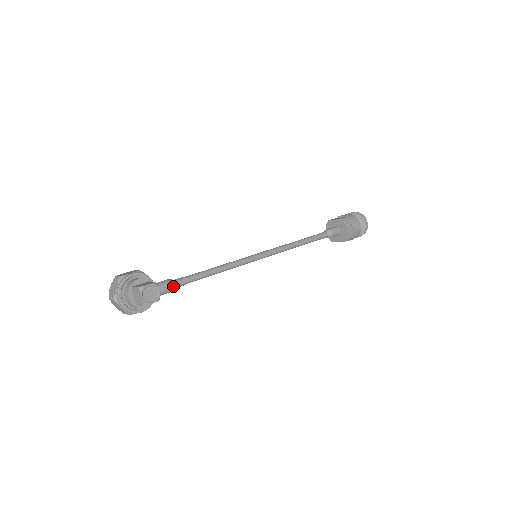
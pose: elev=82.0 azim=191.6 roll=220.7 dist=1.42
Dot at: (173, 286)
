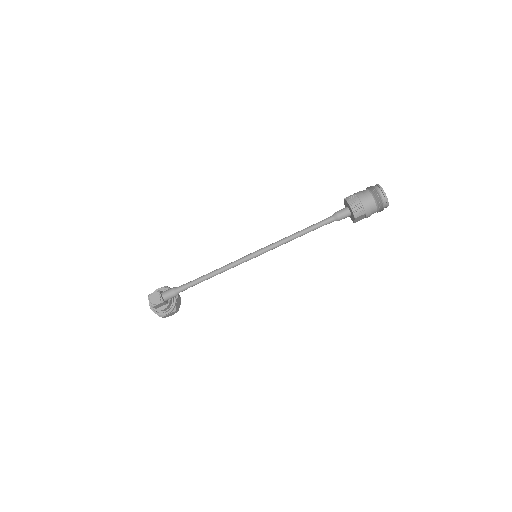
Dot at: (173, 291)
